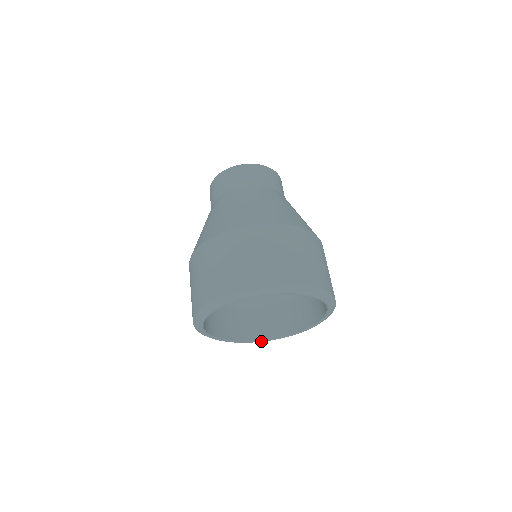
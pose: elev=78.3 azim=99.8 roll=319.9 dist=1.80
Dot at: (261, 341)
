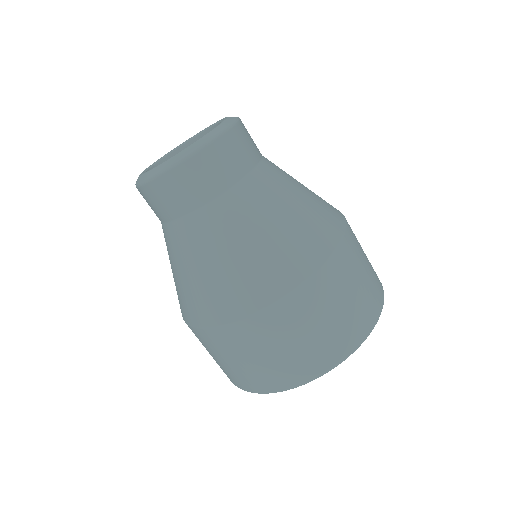
Dot at: occluded
